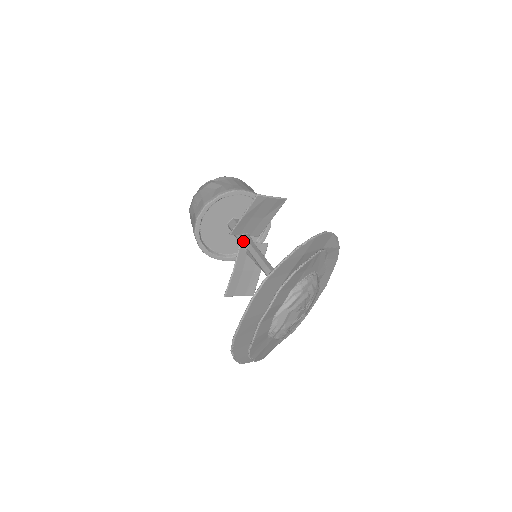
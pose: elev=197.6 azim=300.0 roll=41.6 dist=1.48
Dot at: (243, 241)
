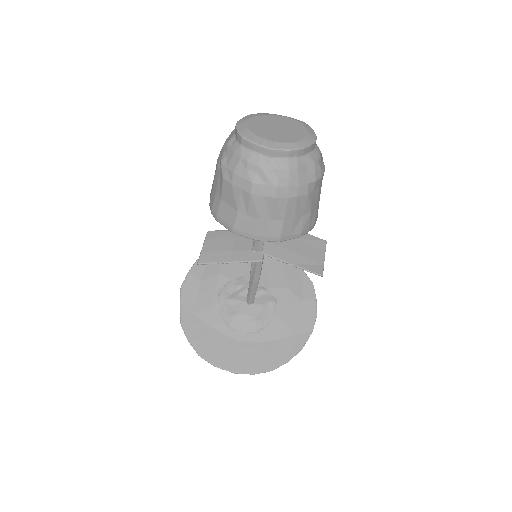
Dot at: (262, 247)
